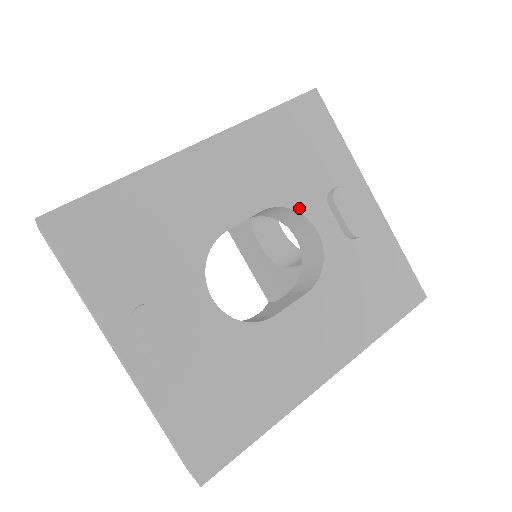
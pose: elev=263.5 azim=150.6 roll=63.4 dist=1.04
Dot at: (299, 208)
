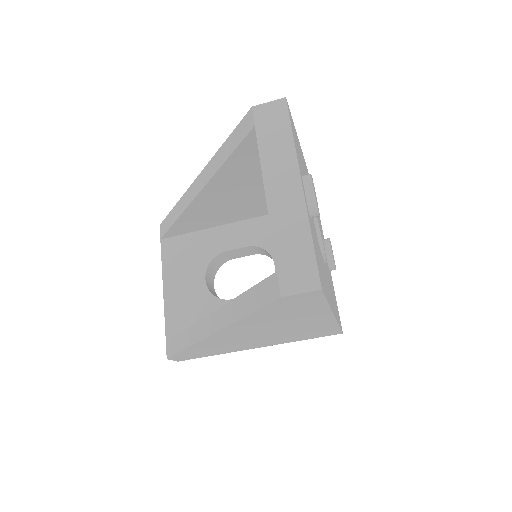
Dot at: (320, 230)
